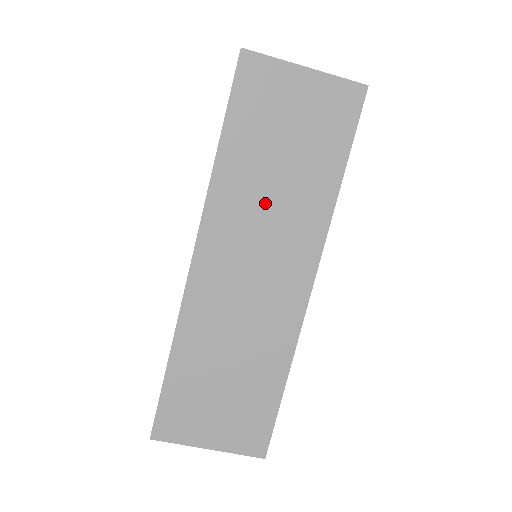
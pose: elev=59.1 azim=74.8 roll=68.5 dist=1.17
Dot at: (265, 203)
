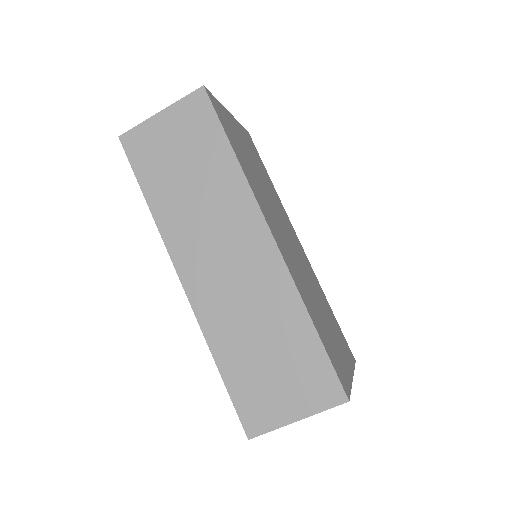
Dot at: (198, 210)
